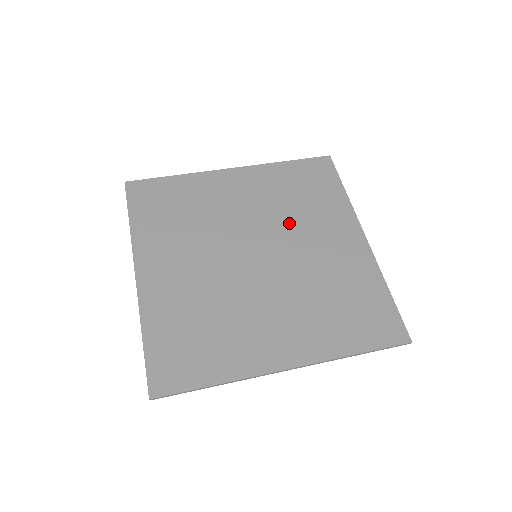
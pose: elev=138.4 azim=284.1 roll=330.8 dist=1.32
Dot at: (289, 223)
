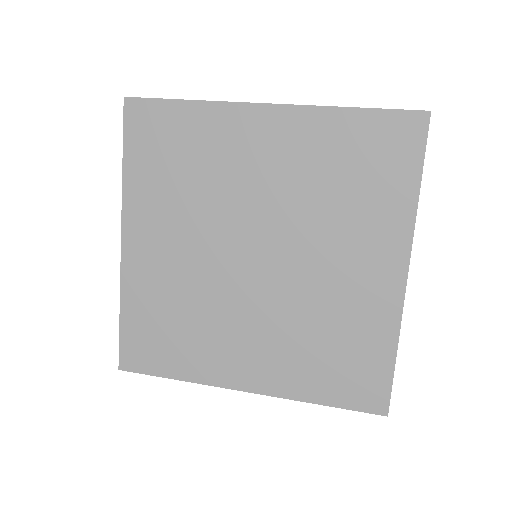
Dot at: (313, 222)
